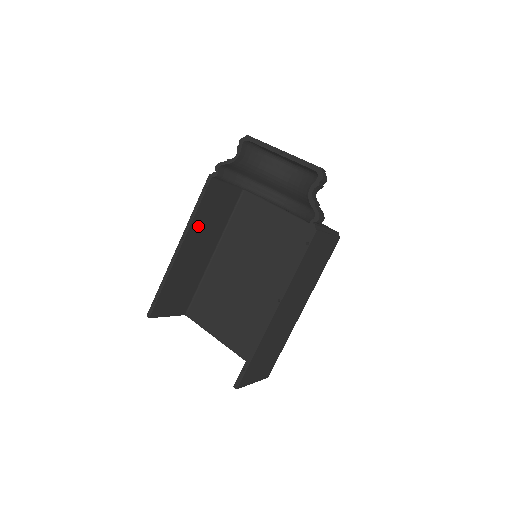
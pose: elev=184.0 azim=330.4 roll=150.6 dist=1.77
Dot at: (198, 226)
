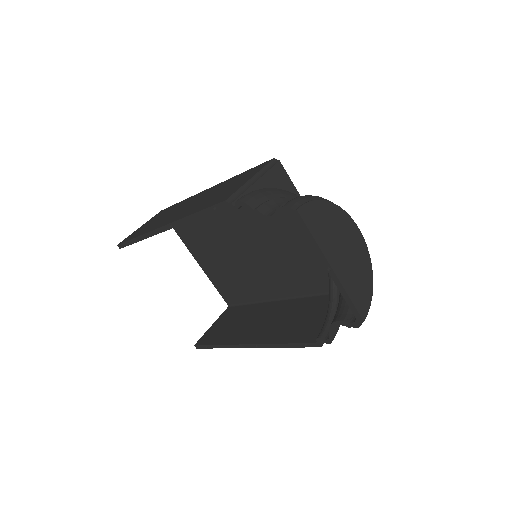
Dot at: occluded
